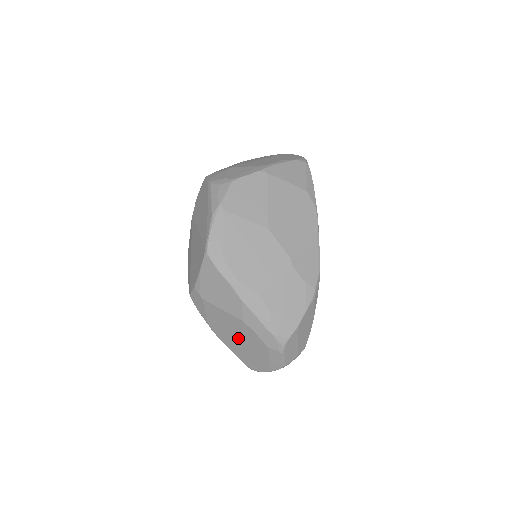
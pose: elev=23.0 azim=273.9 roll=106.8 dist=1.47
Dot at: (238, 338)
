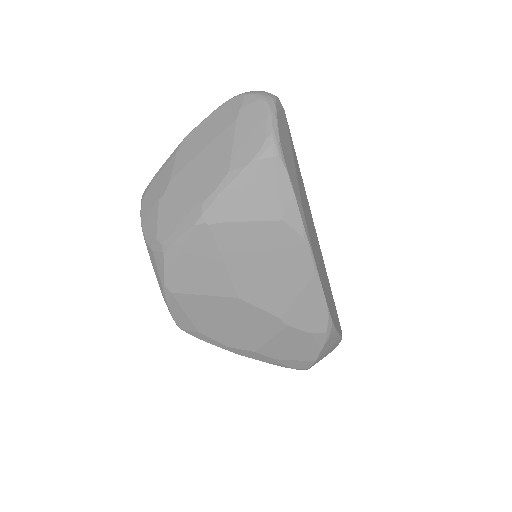
Dot at: occluded
